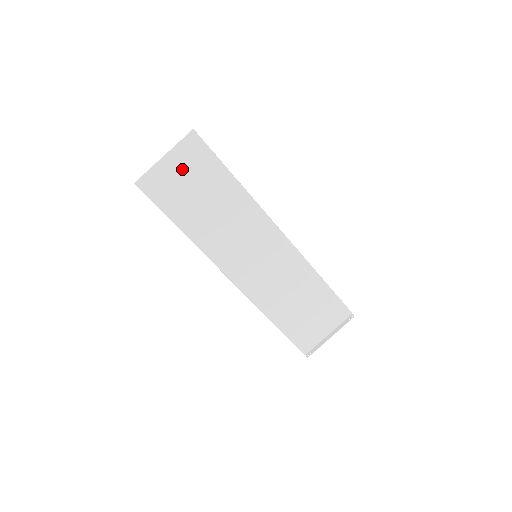
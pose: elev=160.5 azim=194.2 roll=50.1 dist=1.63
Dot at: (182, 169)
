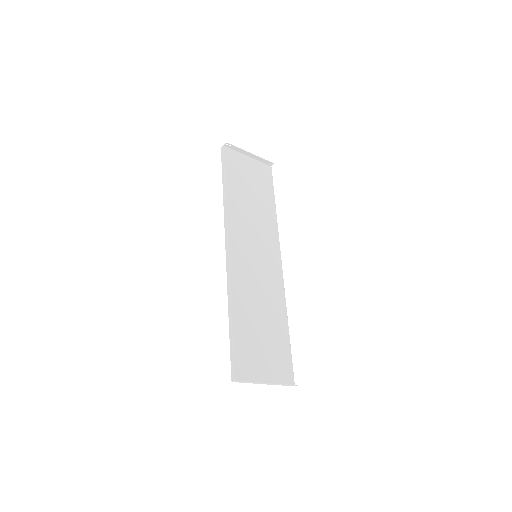
Dot at: (252, 171)
